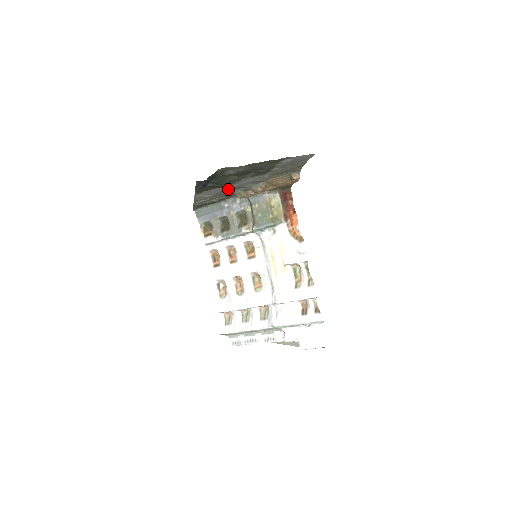
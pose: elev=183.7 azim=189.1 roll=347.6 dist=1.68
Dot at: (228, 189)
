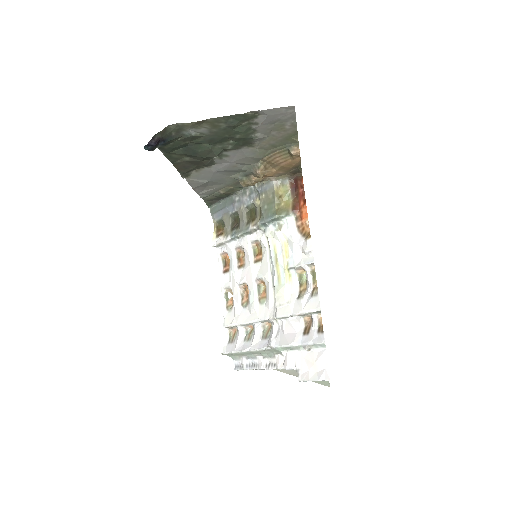
Dot at: (223, 172)
